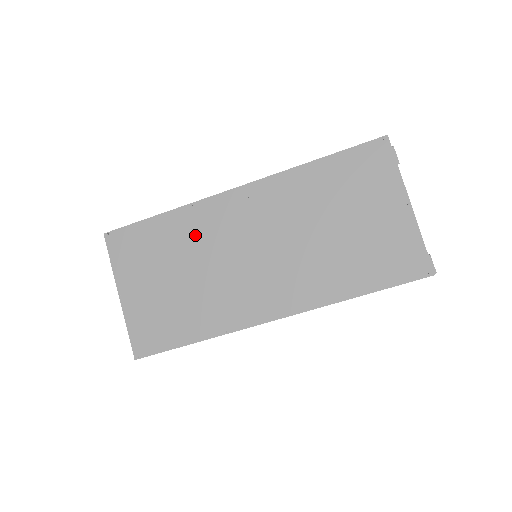
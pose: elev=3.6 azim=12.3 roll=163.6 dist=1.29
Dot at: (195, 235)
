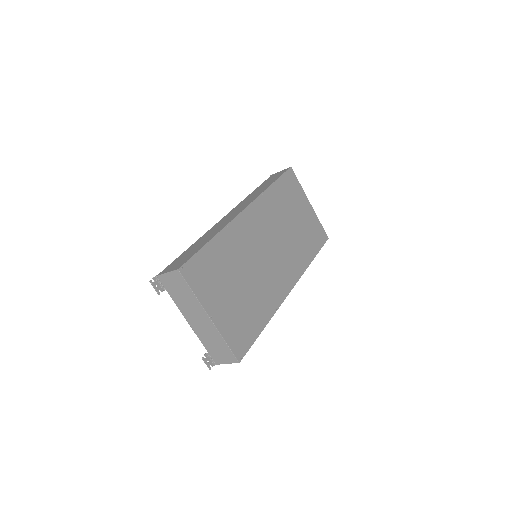
Dot at: (237, 249)
